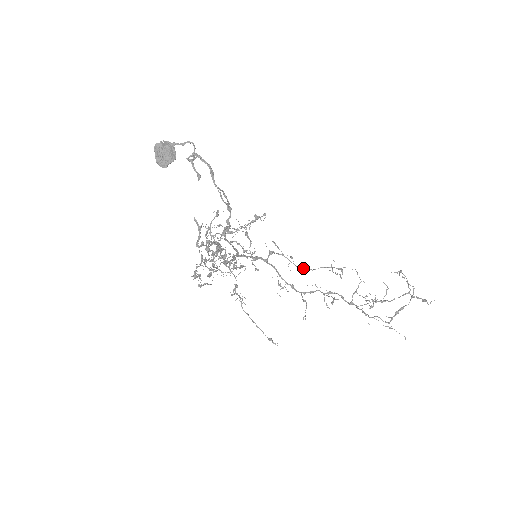
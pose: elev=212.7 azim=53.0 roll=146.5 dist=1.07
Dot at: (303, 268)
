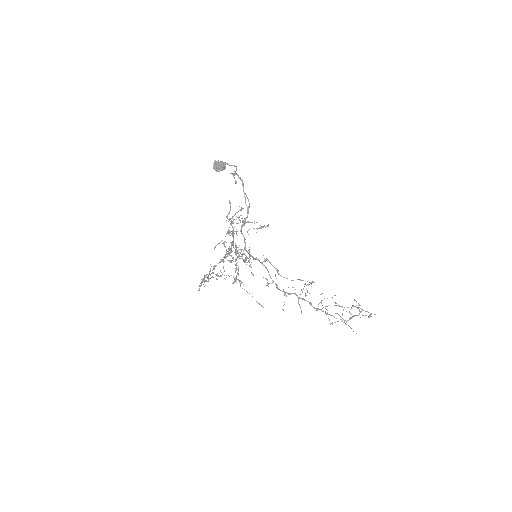
Dot at: (286, 278)
